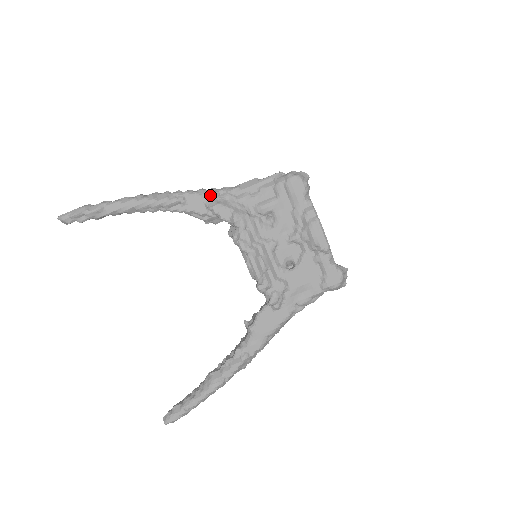
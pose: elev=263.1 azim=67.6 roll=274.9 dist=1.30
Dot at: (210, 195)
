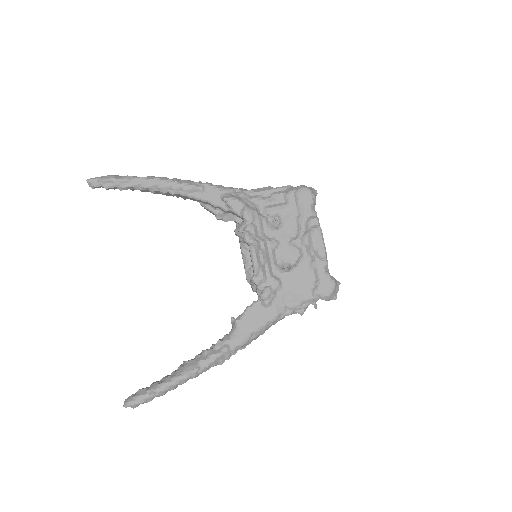
Dot at: (227, 190)
